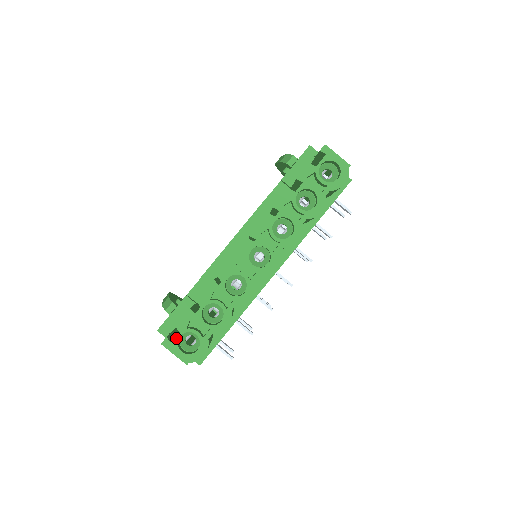
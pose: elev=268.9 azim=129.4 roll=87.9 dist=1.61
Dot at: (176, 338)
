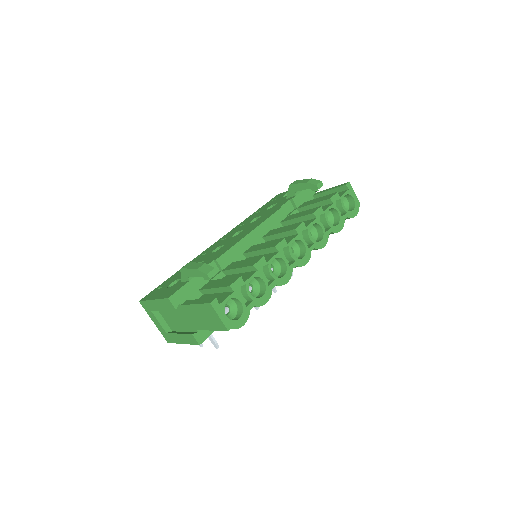
Dot at: (224, 301)
